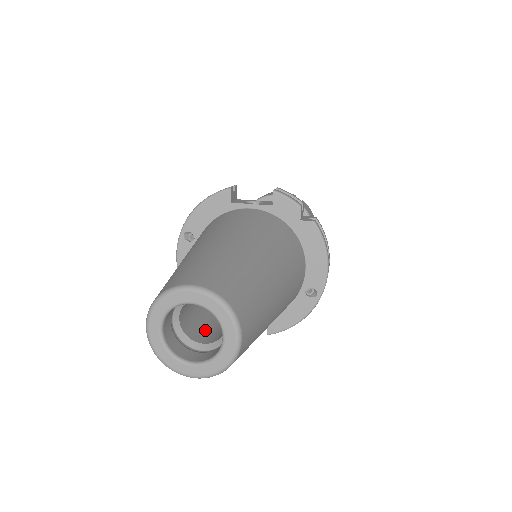
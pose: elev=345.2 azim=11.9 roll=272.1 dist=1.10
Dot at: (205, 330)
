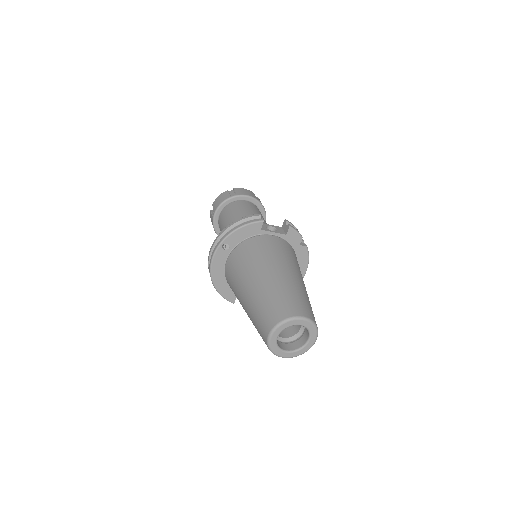
Dot at: occluded
